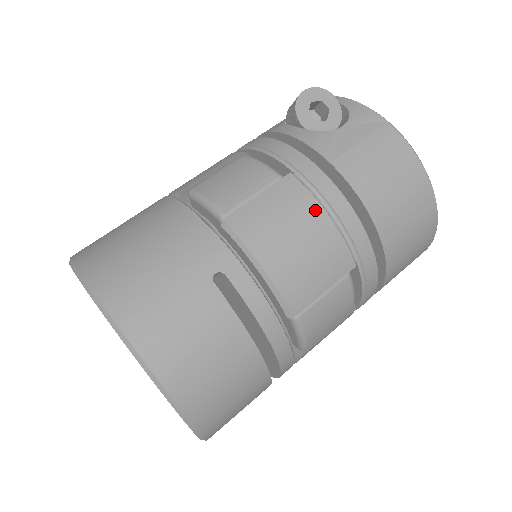
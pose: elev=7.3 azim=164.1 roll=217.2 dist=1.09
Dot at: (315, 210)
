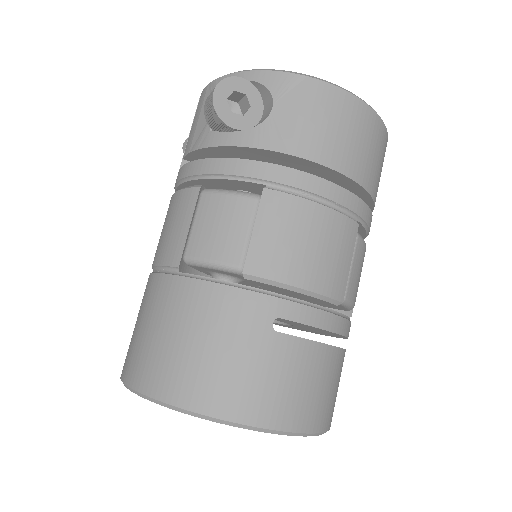
Dot at: (307, 208)
